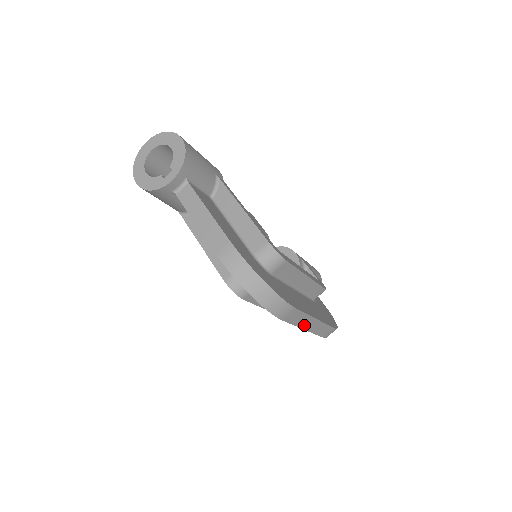
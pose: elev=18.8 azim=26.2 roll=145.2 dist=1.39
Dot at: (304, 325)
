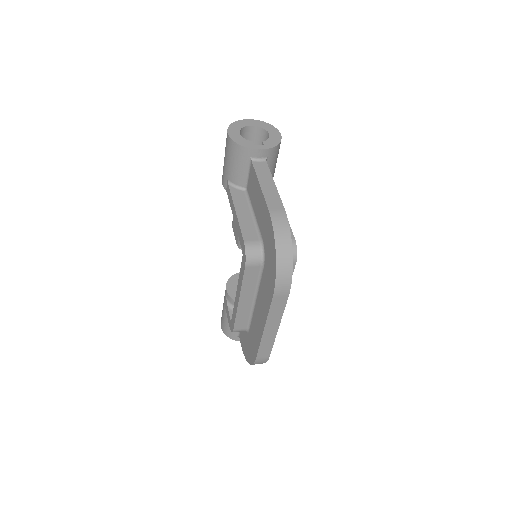
Dot at: (269, 324)
